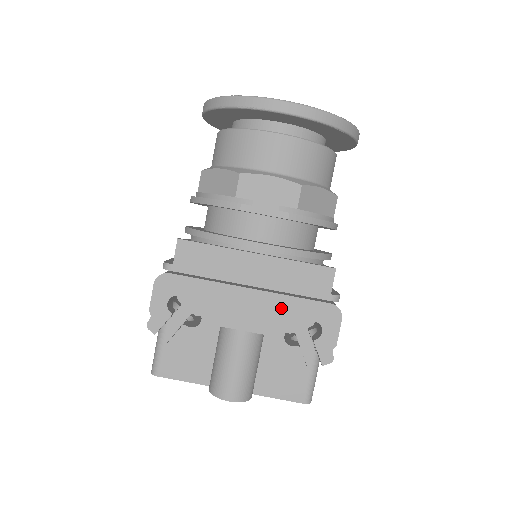
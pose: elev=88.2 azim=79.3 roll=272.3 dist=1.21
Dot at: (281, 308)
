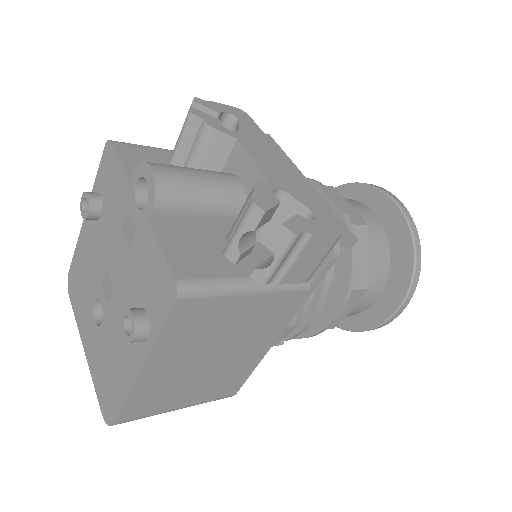
Dot at: (297, 186)
